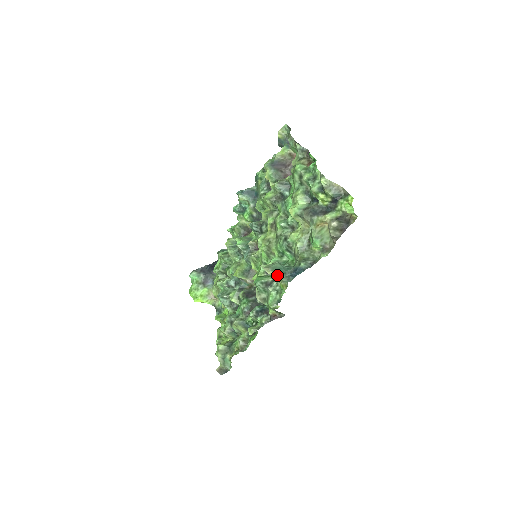
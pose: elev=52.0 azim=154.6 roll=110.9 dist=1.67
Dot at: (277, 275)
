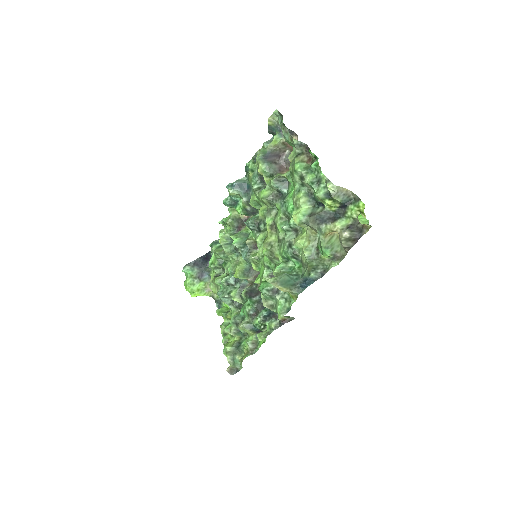
Dot at: (286, 288)
